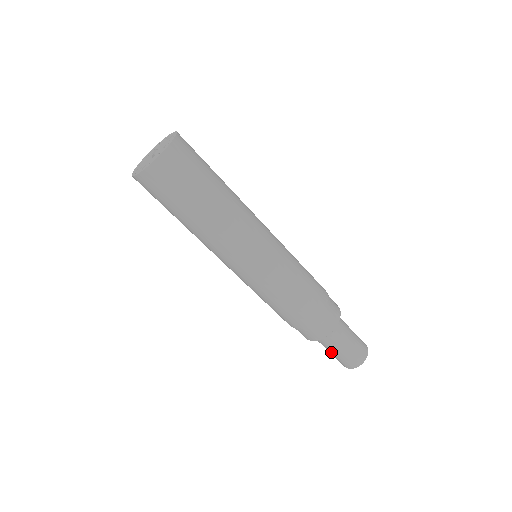
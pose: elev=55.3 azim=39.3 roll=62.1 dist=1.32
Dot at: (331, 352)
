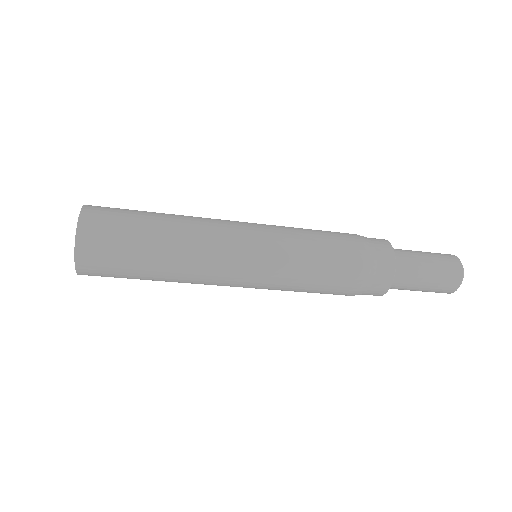
Dot at: occluded
